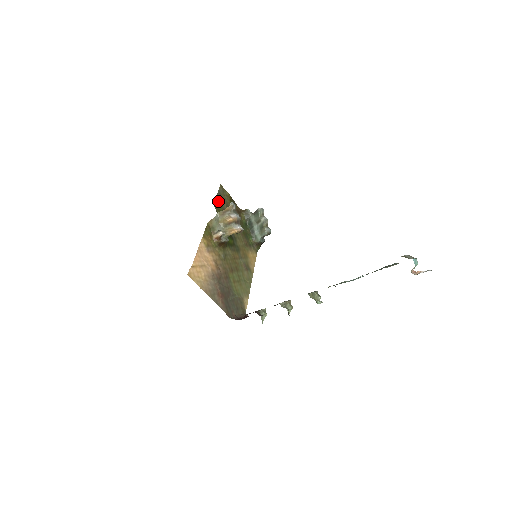
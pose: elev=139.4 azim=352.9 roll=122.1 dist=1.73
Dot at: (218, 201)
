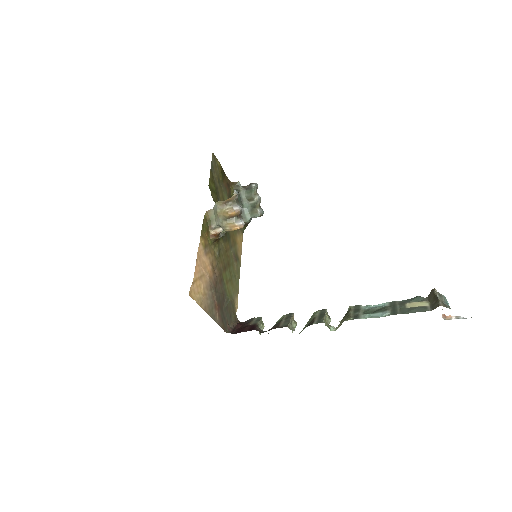
Dot at: (211, 178)
